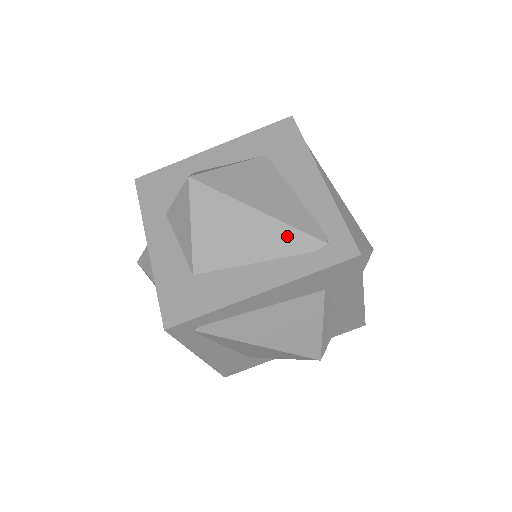
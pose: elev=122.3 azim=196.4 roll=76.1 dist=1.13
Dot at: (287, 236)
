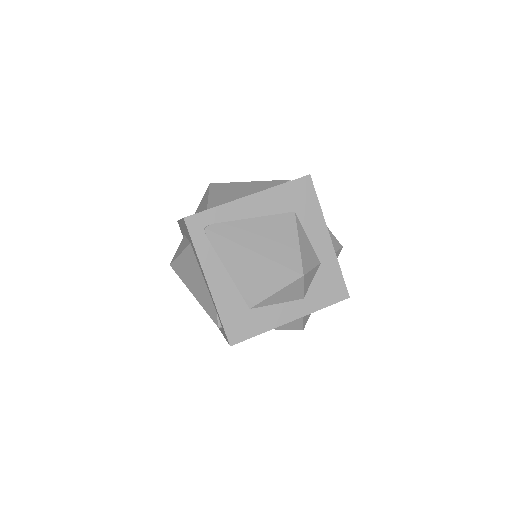
Dot at: (266, 184)
